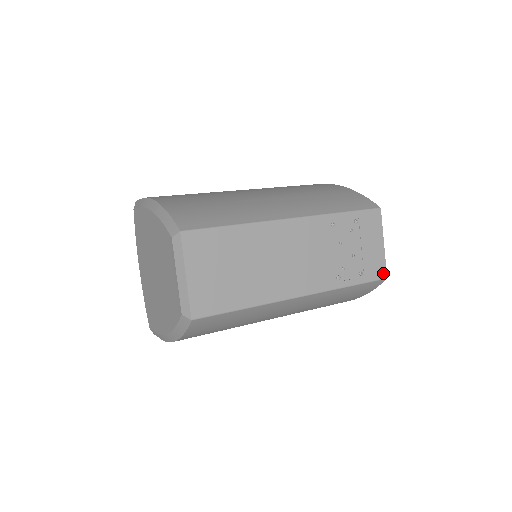
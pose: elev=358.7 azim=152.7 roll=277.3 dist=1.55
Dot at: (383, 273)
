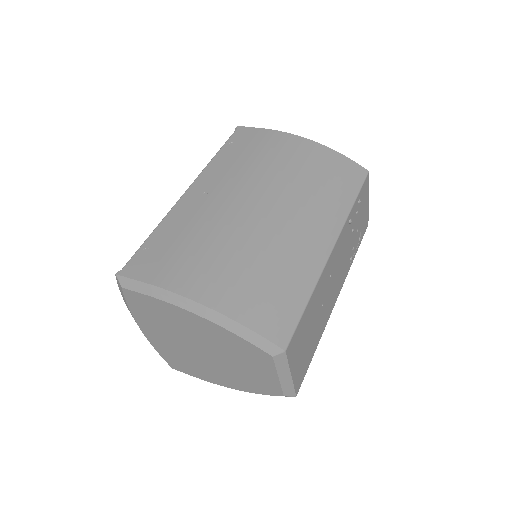
Dot at: (367, 224)
